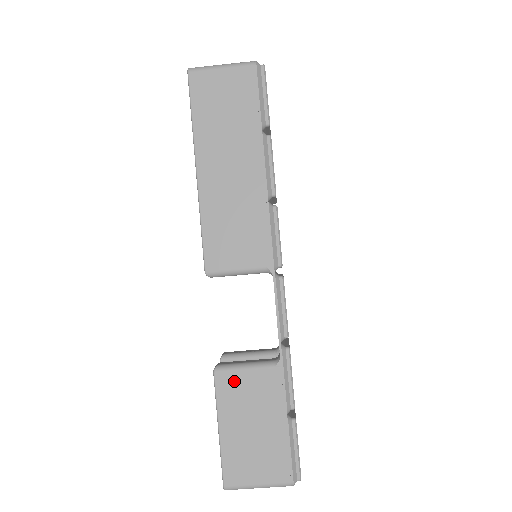
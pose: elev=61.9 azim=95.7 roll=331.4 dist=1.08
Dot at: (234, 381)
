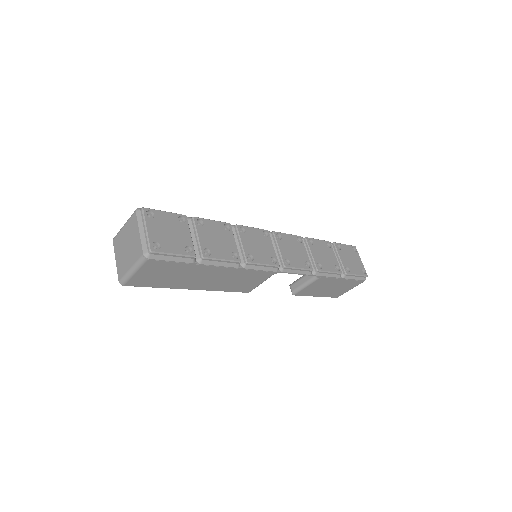
Dot at: (306, 291)
